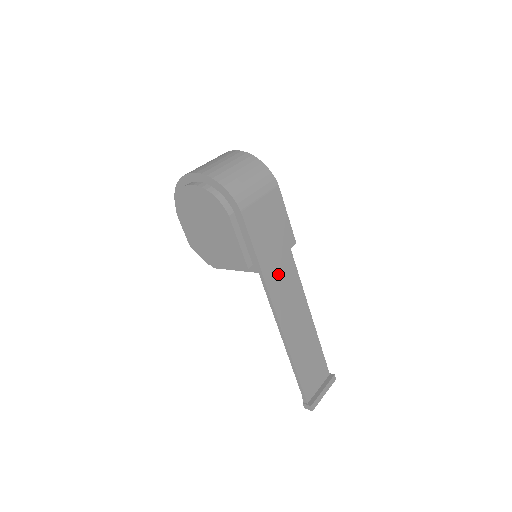
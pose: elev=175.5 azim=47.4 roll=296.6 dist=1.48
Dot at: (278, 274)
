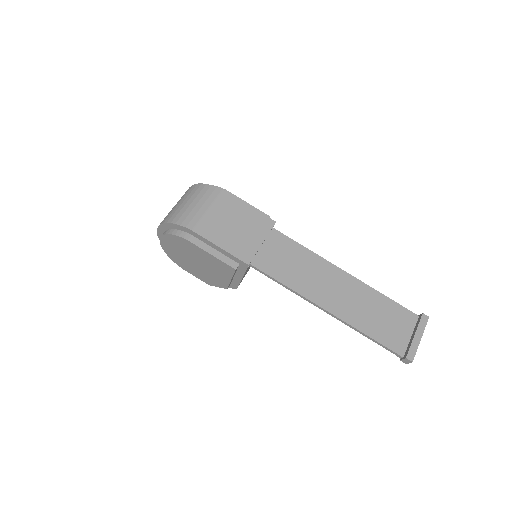
Dot at: (274, 257)
